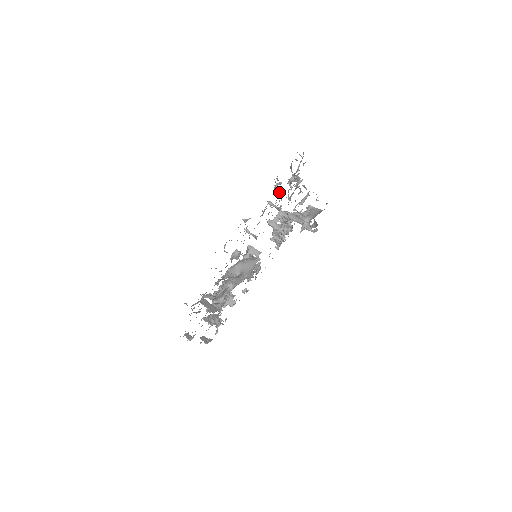
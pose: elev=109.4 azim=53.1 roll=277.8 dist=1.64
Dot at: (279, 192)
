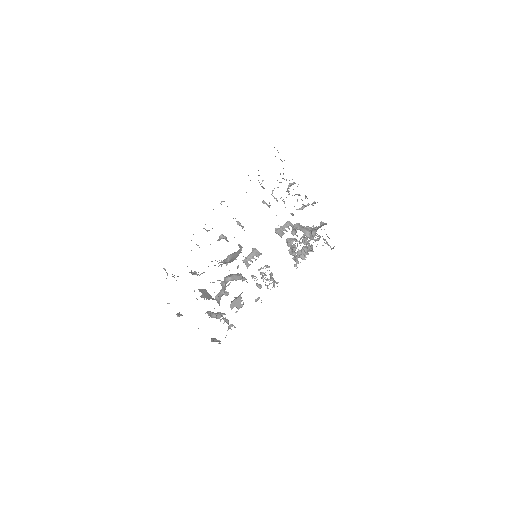
Dot at: (262, 186)
